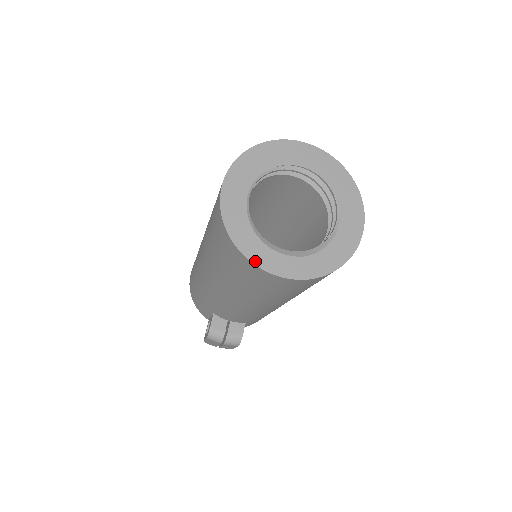
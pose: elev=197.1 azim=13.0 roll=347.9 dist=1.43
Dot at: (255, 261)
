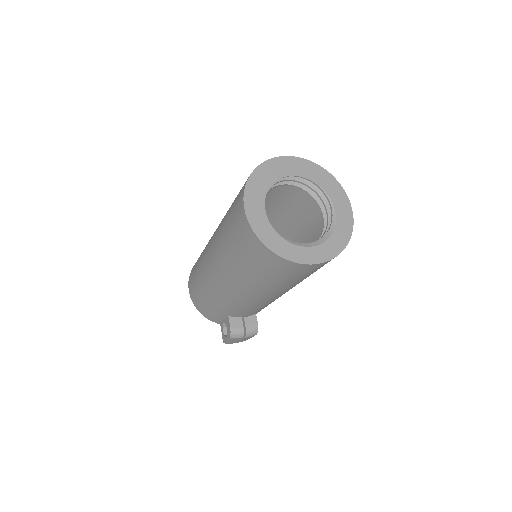
Dot at: (292, 259)
